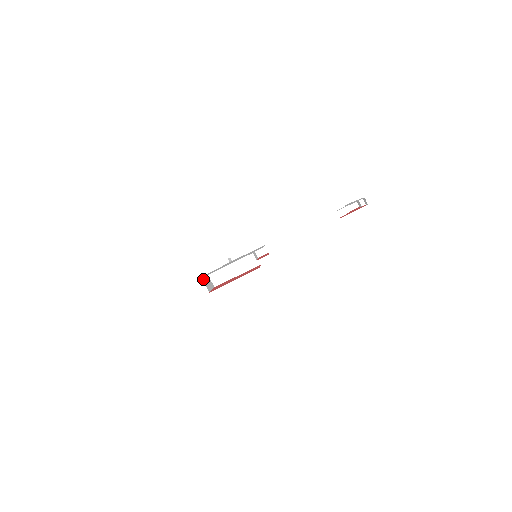
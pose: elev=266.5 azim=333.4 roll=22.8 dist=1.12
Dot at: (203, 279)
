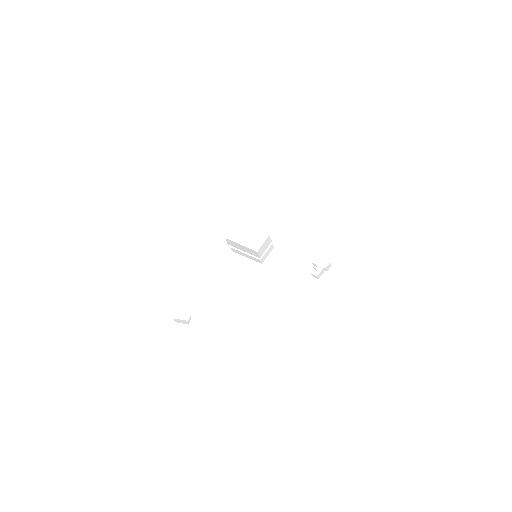
Dot at: occluded
